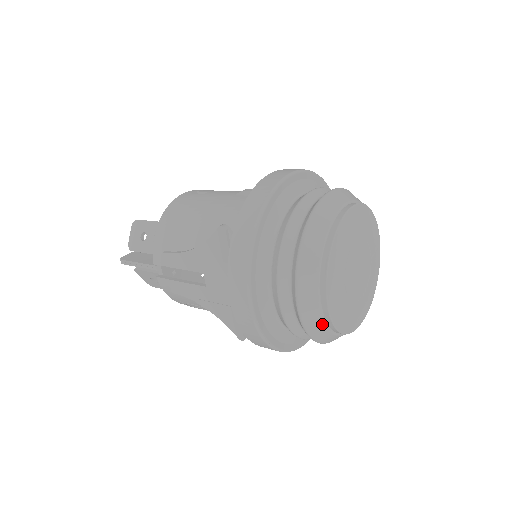
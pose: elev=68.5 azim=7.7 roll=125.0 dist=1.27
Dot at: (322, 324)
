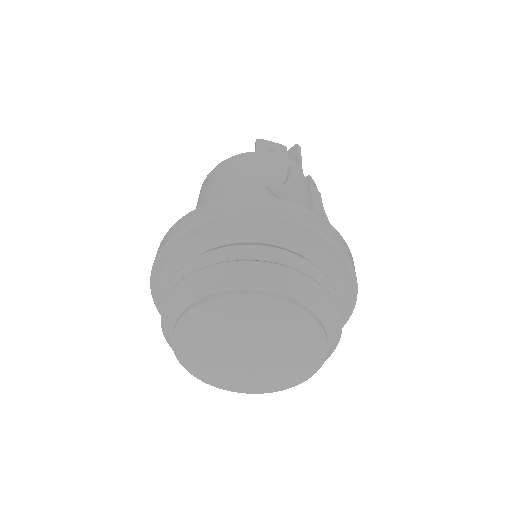
Dot at: occluded
